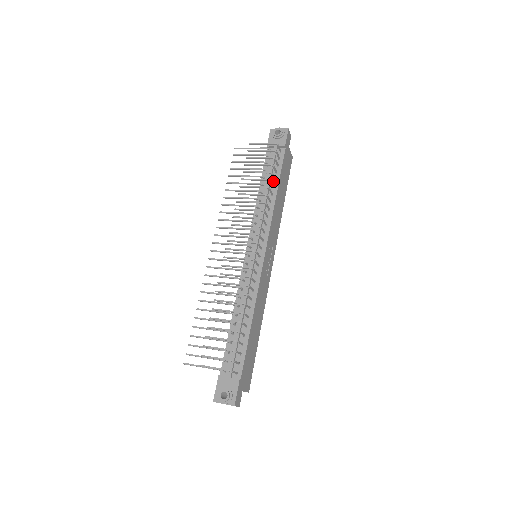
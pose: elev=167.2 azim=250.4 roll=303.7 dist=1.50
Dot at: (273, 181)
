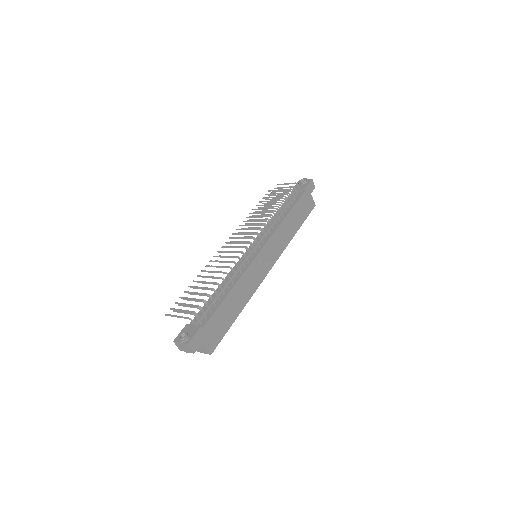
Dot at: (287, 208)
